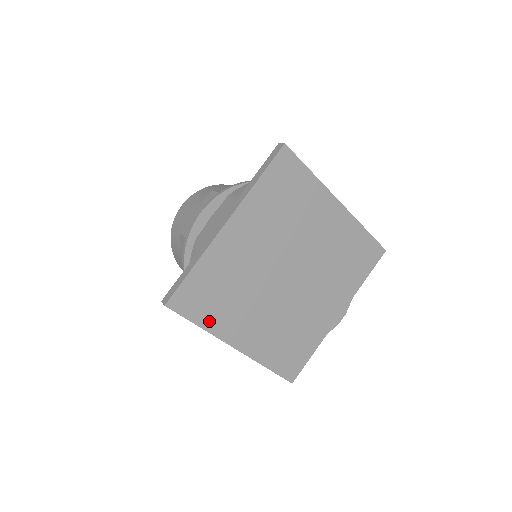
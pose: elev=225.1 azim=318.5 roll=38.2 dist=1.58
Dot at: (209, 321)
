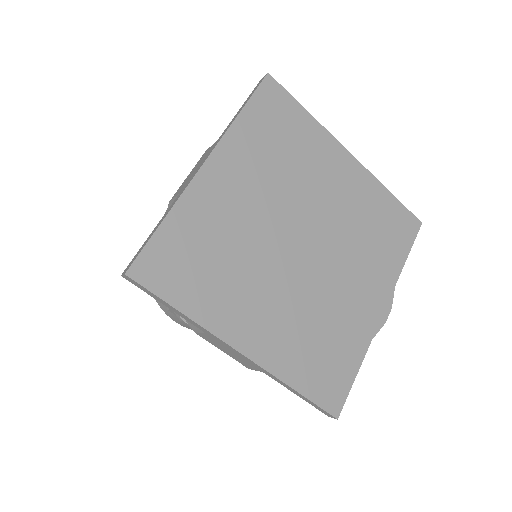
Dot at: (196, 305)
